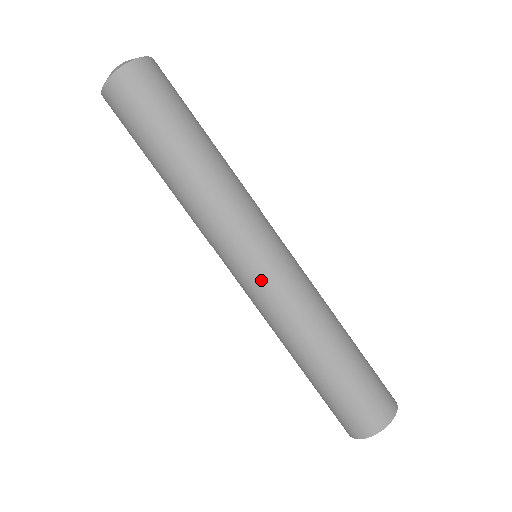
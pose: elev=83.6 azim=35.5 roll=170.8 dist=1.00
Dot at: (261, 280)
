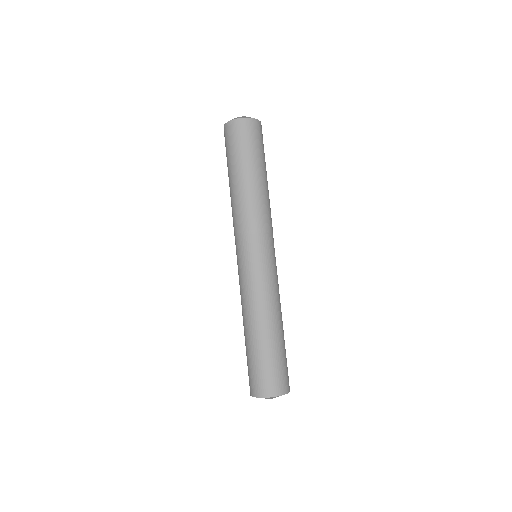
Dot at: (269, 266)
